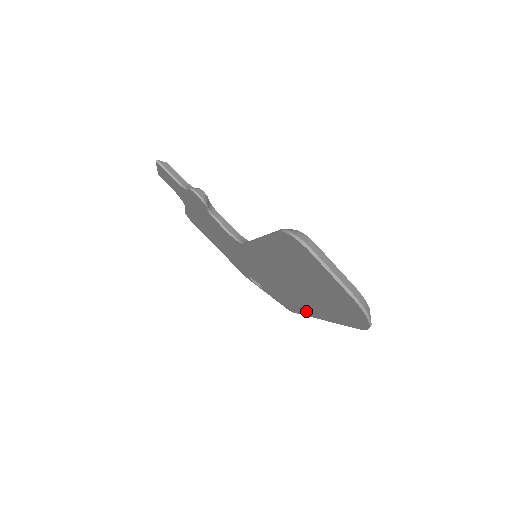
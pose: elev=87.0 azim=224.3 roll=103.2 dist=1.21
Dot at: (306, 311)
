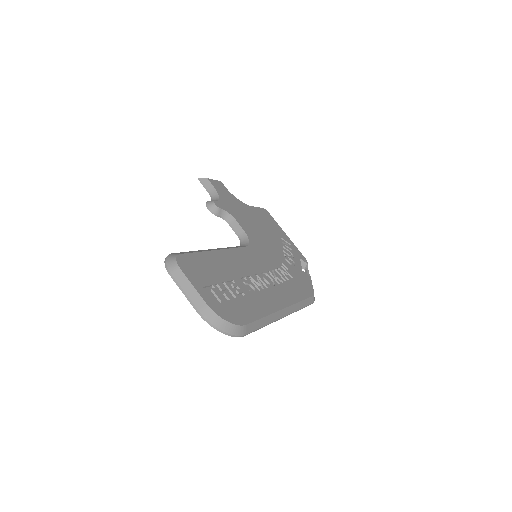
Dot at: occluded
